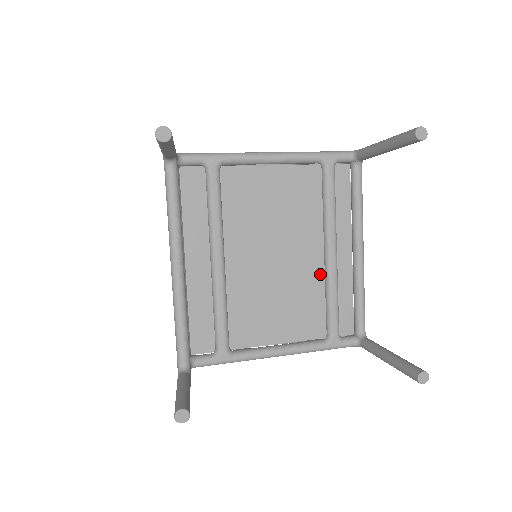
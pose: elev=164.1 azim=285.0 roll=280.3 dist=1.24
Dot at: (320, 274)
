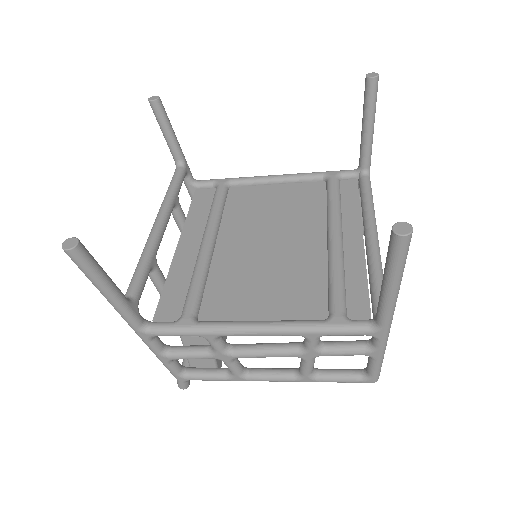
Dot at: (322, 257)
